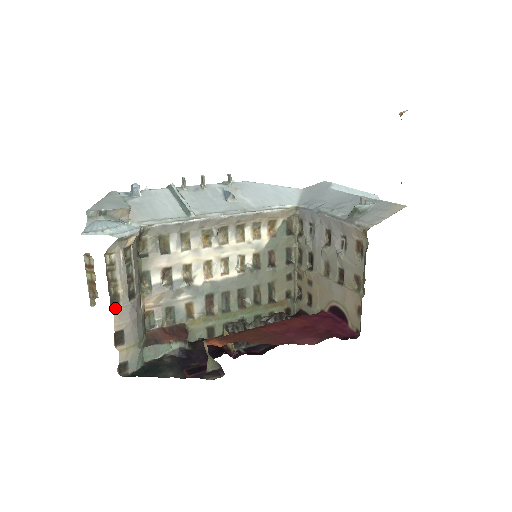
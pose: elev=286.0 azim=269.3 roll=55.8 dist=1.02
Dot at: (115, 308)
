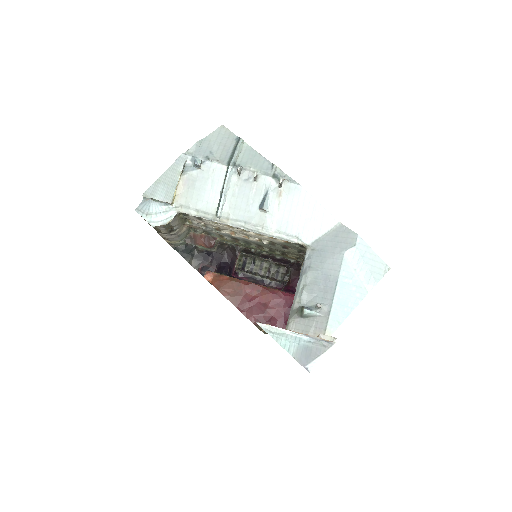
Dot at: (160, 234)
